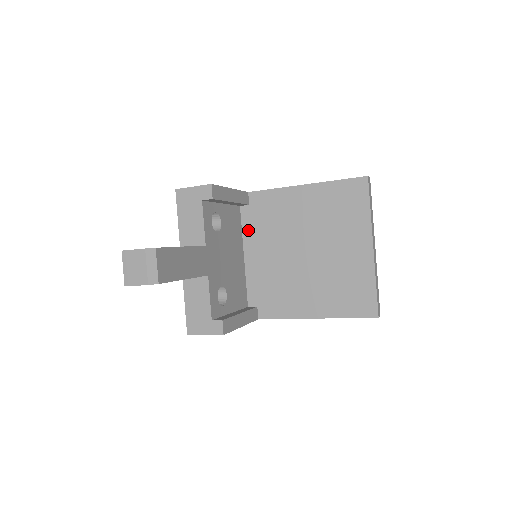
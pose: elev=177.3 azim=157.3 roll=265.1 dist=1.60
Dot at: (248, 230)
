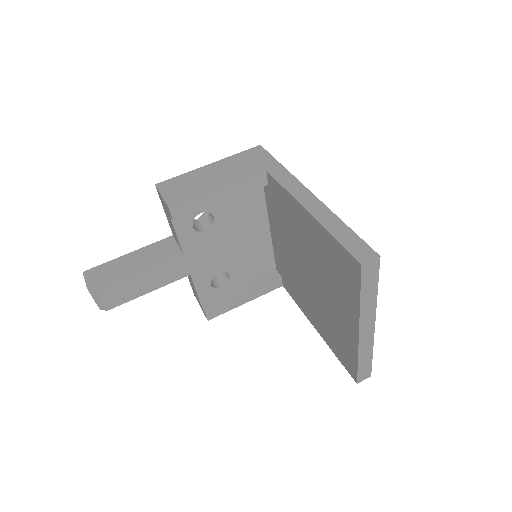
Dot at: (270, 208)
